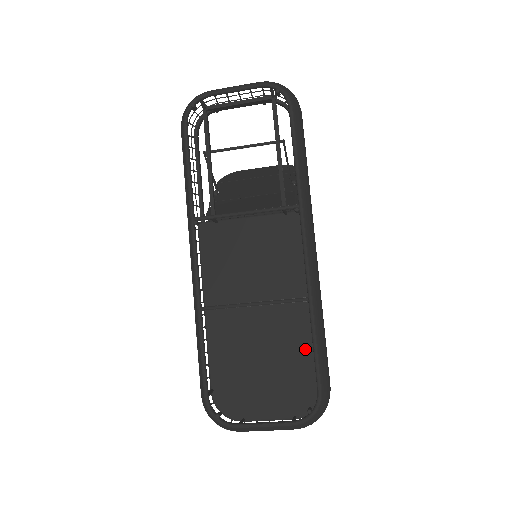
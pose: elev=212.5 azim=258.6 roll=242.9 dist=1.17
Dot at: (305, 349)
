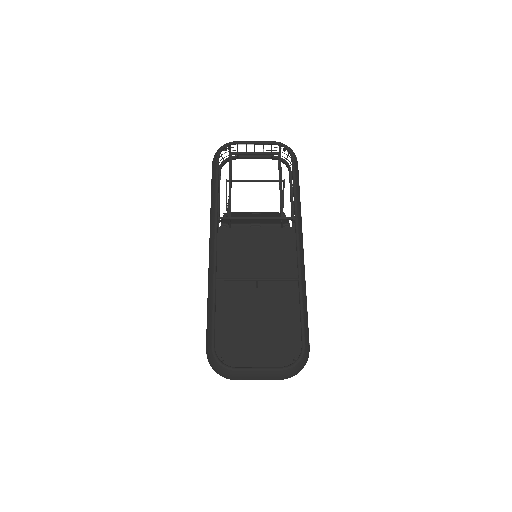
Dot at: (290, 322)
